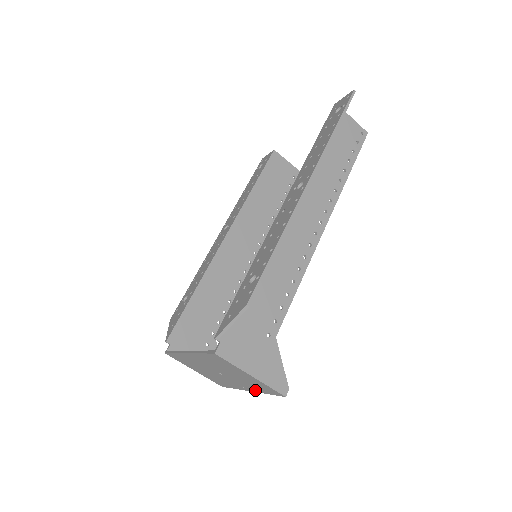
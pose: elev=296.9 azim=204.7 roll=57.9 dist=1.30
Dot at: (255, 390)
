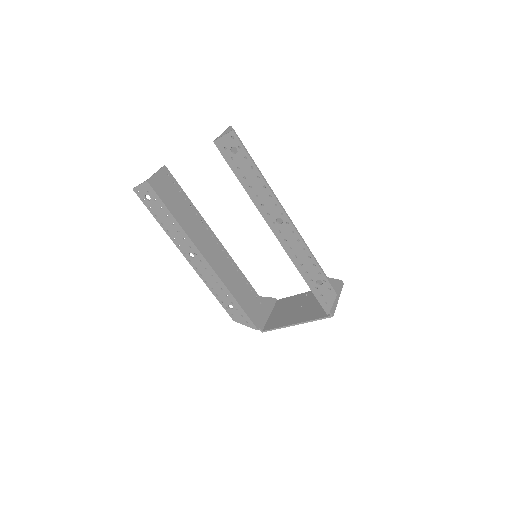
Dot at: occluded
